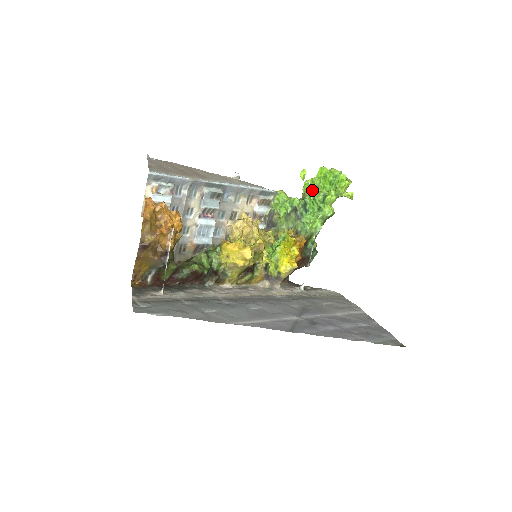
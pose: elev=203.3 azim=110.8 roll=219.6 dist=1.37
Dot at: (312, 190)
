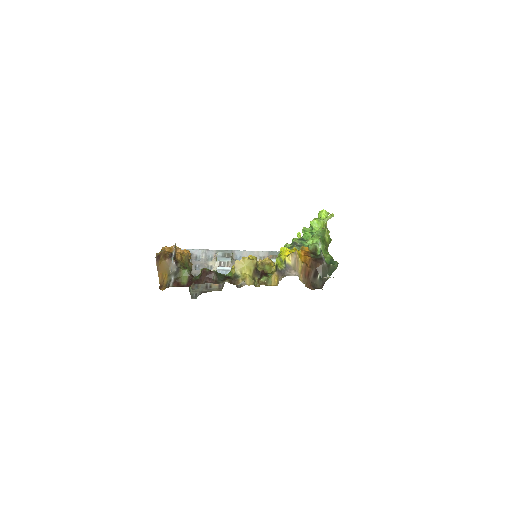
Dot at: occluded
